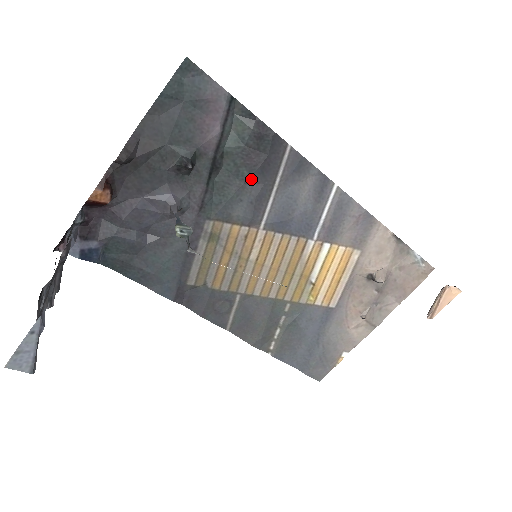
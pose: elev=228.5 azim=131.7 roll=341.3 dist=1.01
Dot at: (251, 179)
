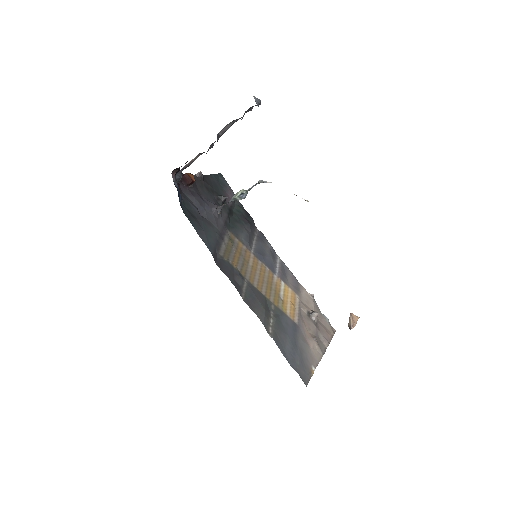
Dot at: (246, 227)
